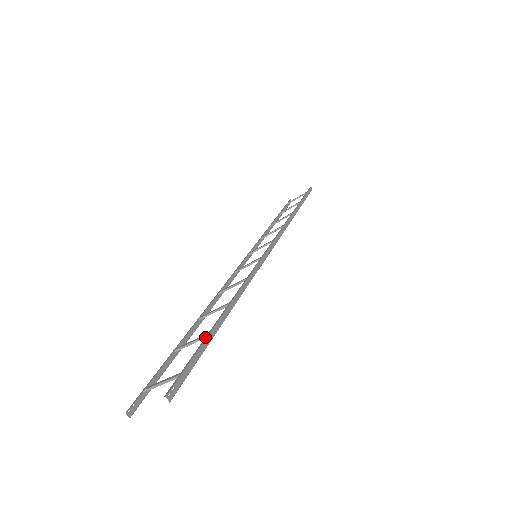
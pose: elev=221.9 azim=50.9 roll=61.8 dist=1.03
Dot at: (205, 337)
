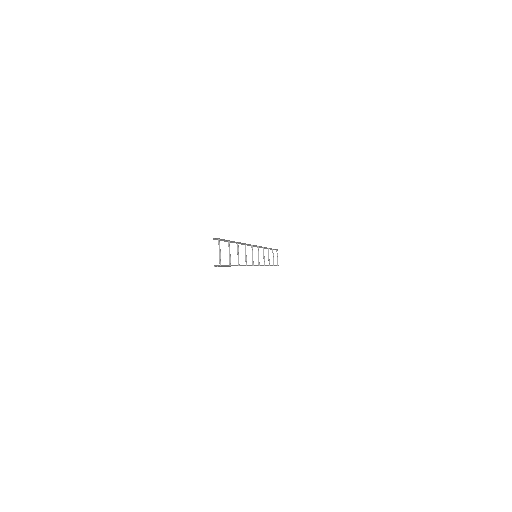
Dot at: occluded
